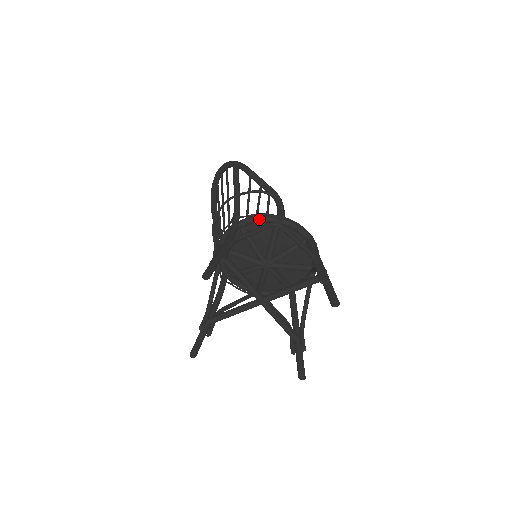
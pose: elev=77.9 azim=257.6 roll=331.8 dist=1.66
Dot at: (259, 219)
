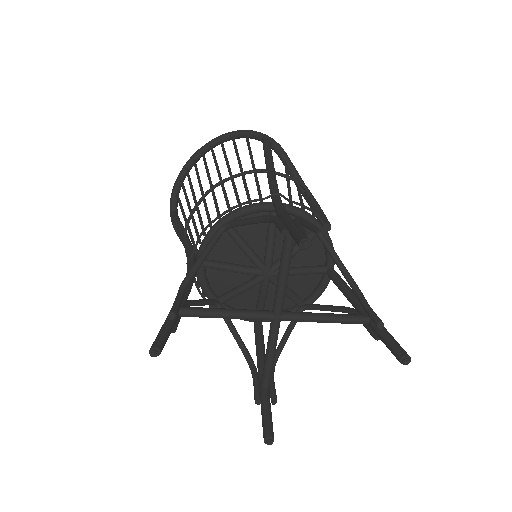
Dot at: (304, 214)
